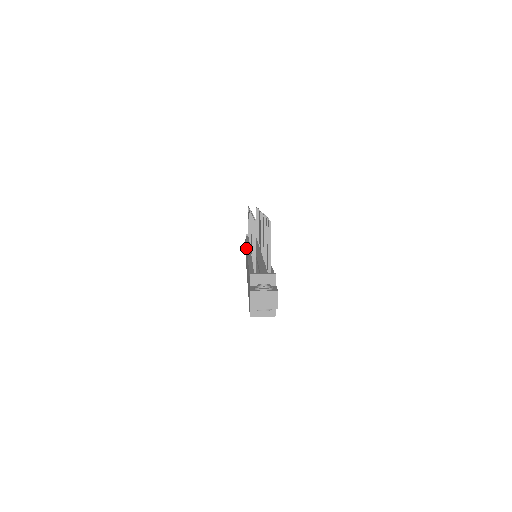
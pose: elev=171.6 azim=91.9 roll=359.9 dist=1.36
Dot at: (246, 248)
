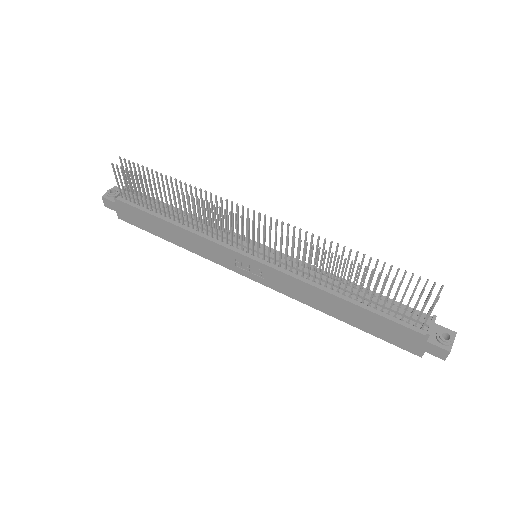
Dot at: (210, 243)
